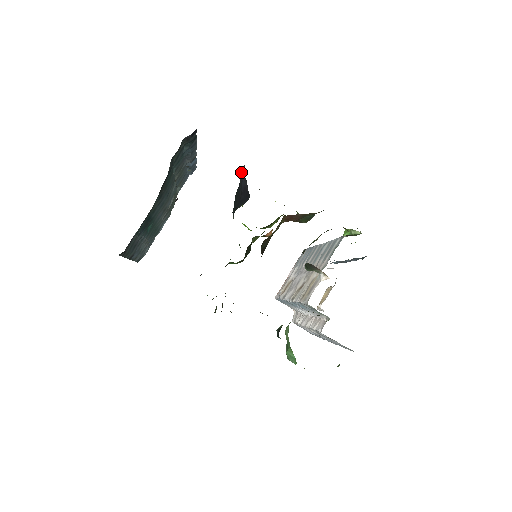
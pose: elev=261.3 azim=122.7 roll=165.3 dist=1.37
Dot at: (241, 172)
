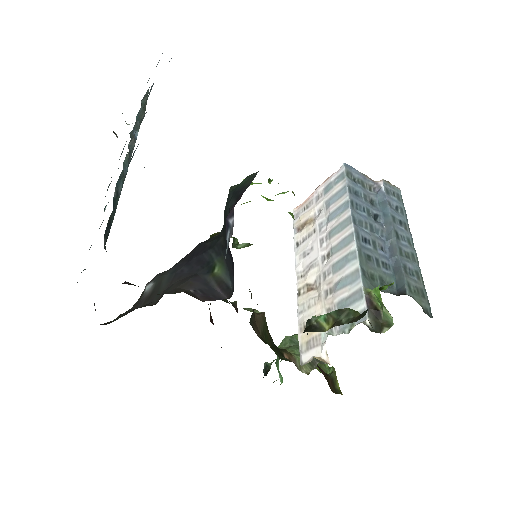
Dot at: (227, 226)
